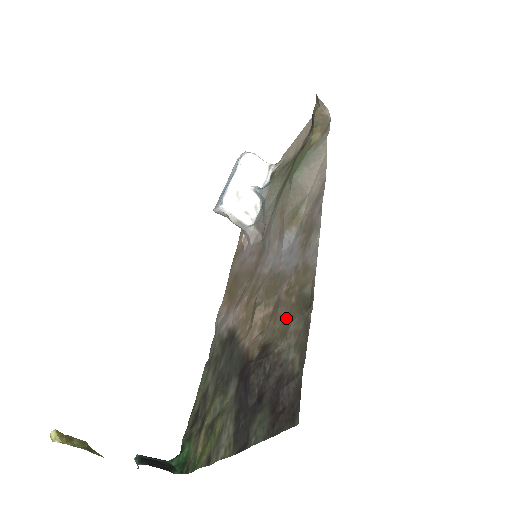
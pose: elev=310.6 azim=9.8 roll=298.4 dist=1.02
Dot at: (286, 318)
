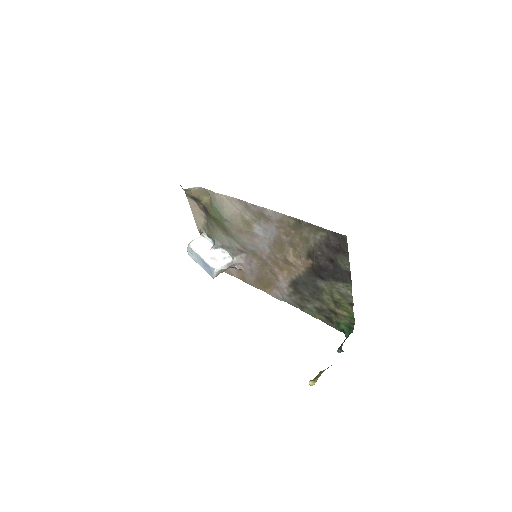
Dot at: (300, 238)
